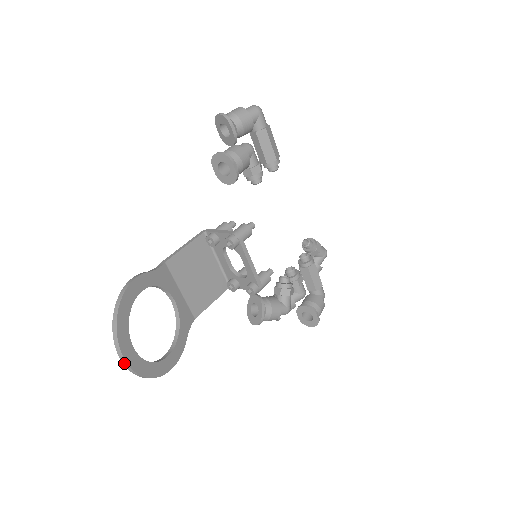
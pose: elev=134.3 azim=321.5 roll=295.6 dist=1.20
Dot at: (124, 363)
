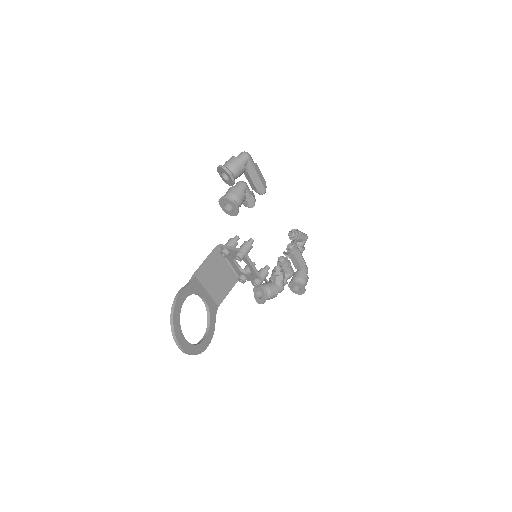
Dot at: (181, 350)
